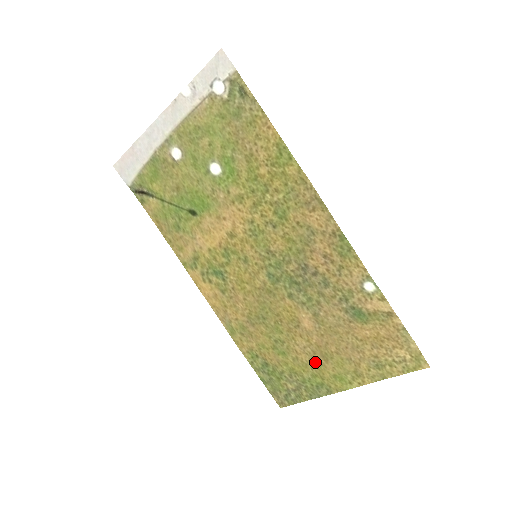
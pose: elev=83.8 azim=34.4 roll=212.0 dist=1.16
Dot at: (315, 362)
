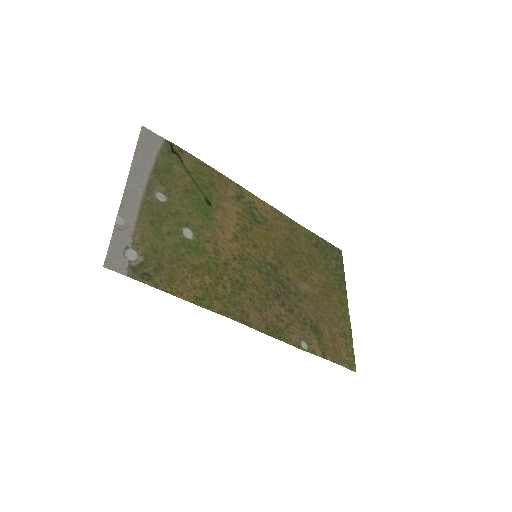
Dot at: (328, 287)
